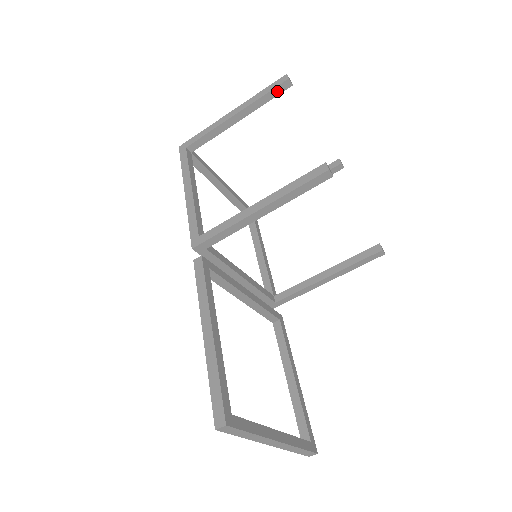
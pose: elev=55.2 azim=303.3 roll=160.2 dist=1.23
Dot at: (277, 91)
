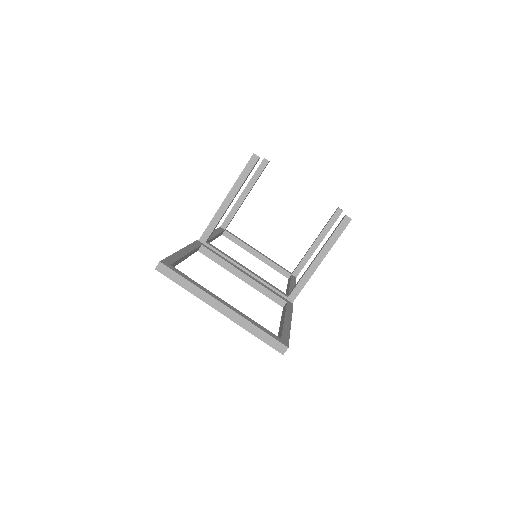
Dot at: (261, 168)
